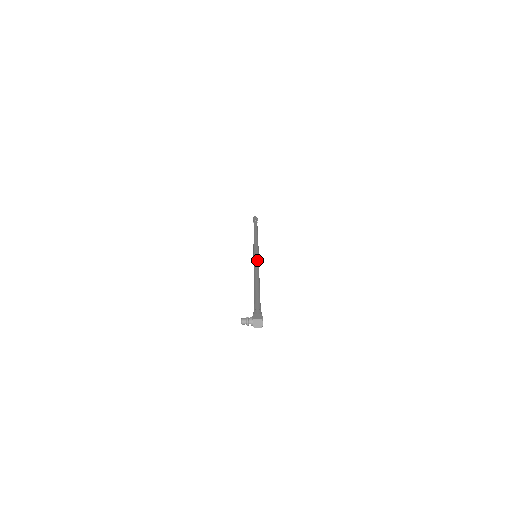
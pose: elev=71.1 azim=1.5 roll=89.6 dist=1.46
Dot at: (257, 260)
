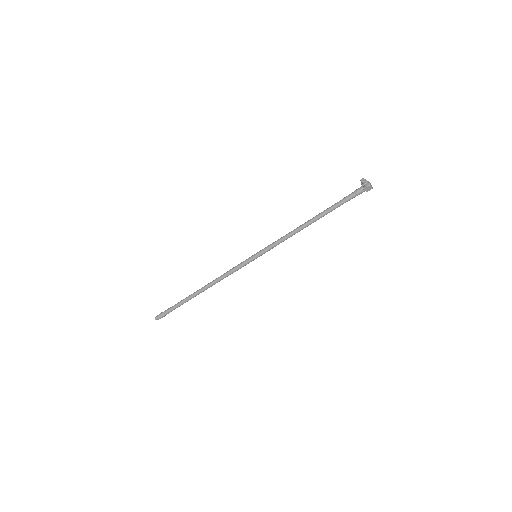
Dot at: (271, 245)
